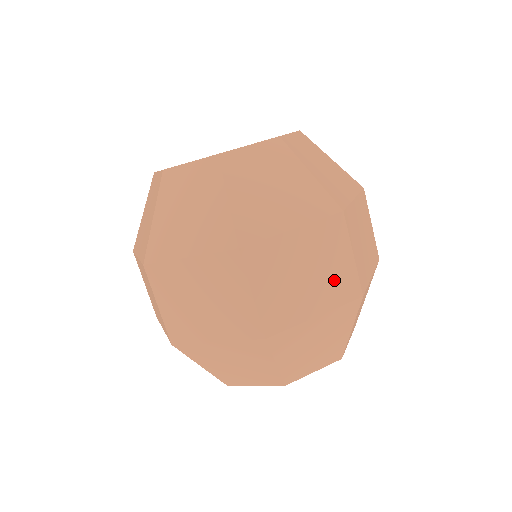
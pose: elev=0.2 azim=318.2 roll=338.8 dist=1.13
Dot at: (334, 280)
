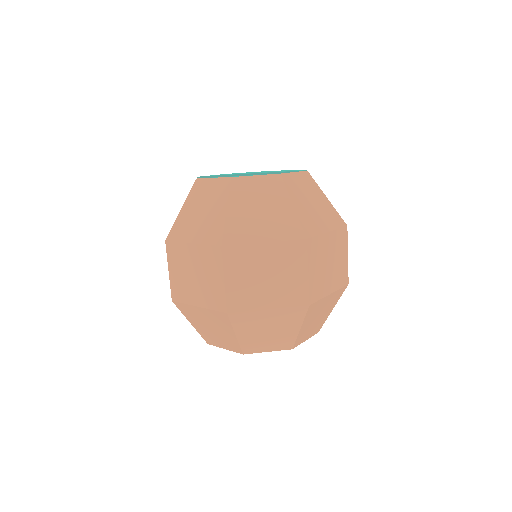
Dot at: (339, 270)
